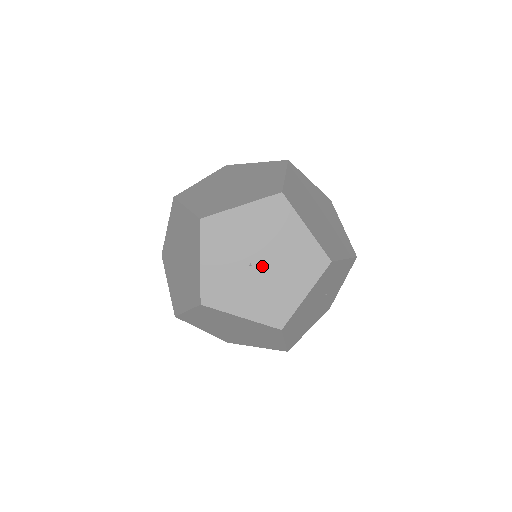
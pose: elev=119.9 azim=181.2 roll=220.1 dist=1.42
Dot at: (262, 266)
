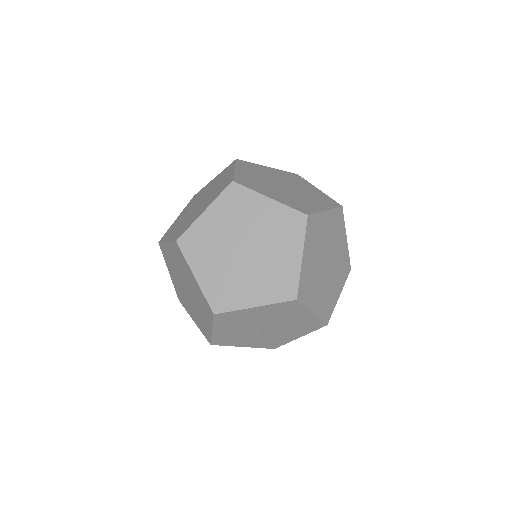
Dot at: (267, 330)
